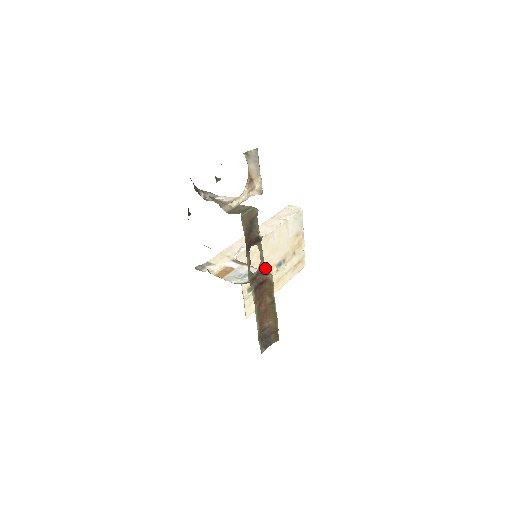
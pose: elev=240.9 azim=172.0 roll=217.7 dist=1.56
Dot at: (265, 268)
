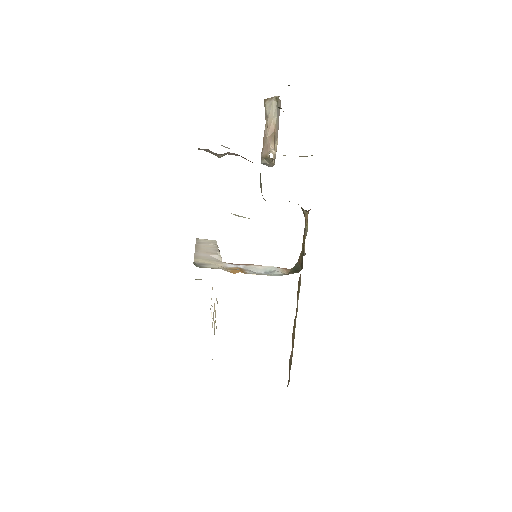
Dot at: occluded
